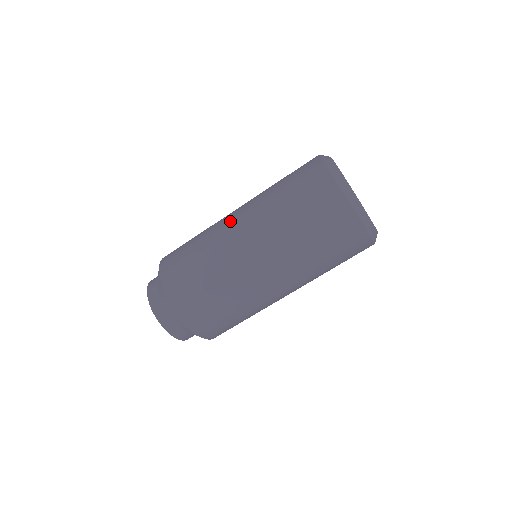
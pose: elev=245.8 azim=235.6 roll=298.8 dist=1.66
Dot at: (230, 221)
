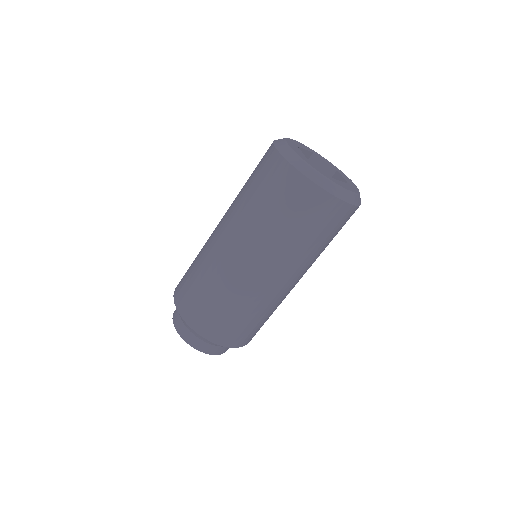
Dot at: (215, 228)
